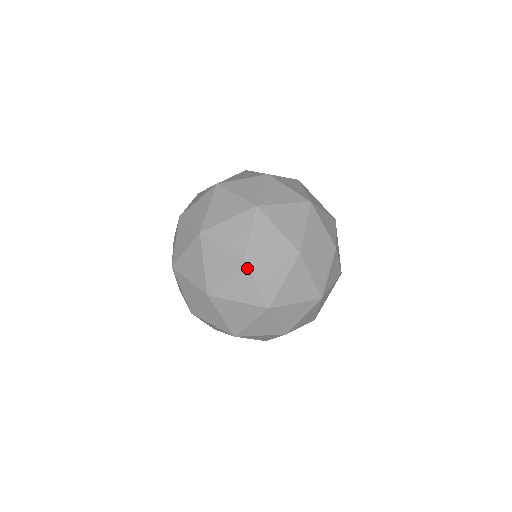
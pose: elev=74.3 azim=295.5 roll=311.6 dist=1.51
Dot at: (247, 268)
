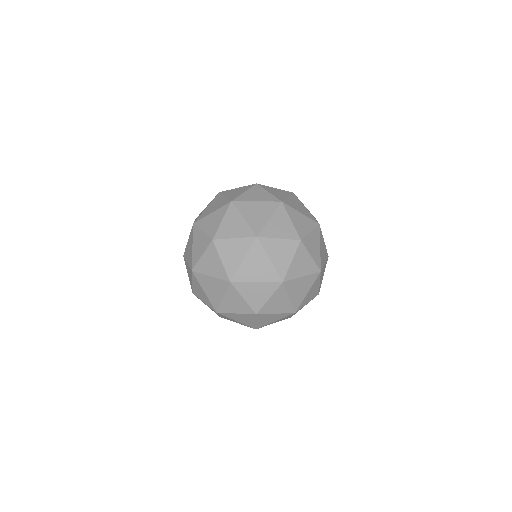
Dot at: (255, 317)
